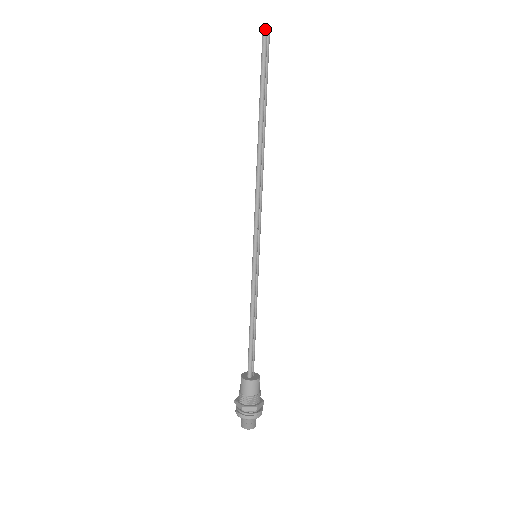
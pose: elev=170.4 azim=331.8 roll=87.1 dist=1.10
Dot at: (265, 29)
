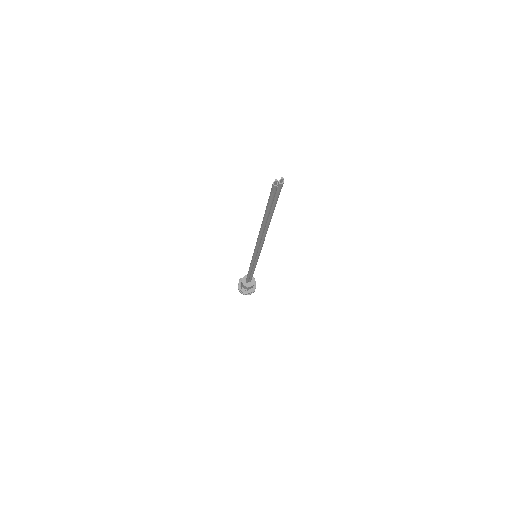
Dot at: (275, 183)
